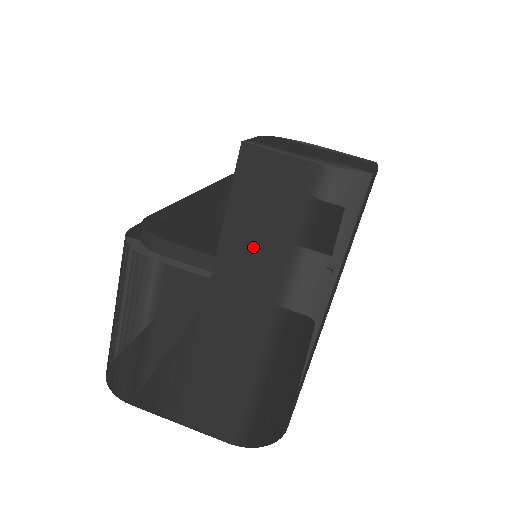
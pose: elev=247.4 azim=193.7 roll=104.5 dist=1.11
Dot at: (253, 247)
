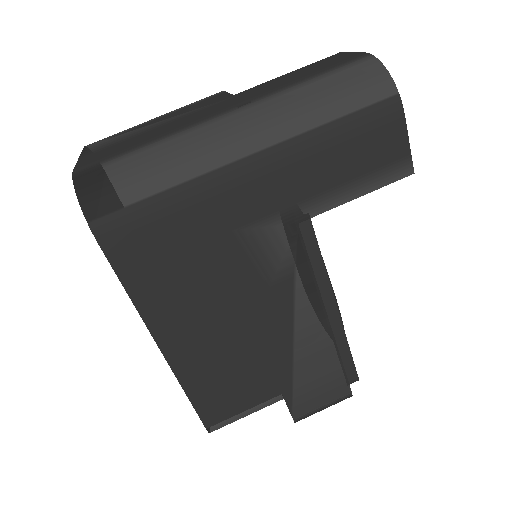
Dot at: (279, 82)
